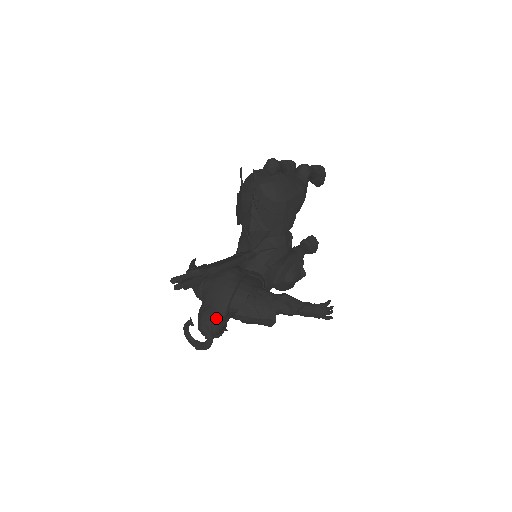
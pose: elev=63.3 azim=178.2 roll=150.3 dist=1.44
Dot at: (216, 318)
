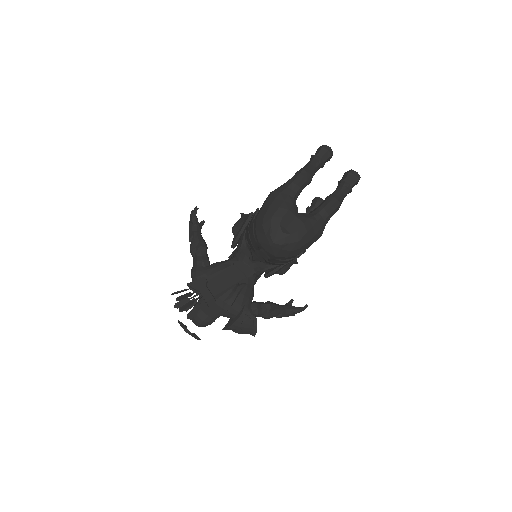
Dot at: (206, 323)
